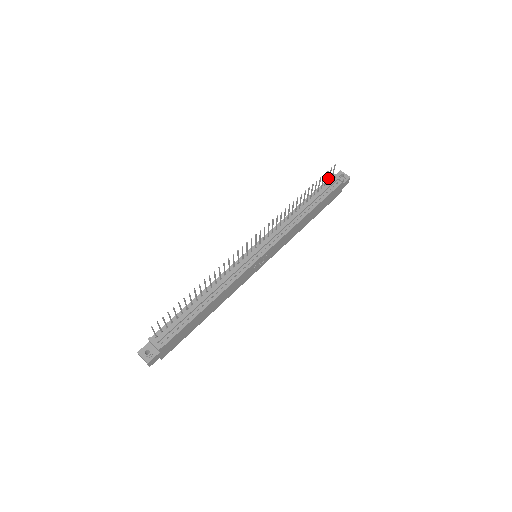
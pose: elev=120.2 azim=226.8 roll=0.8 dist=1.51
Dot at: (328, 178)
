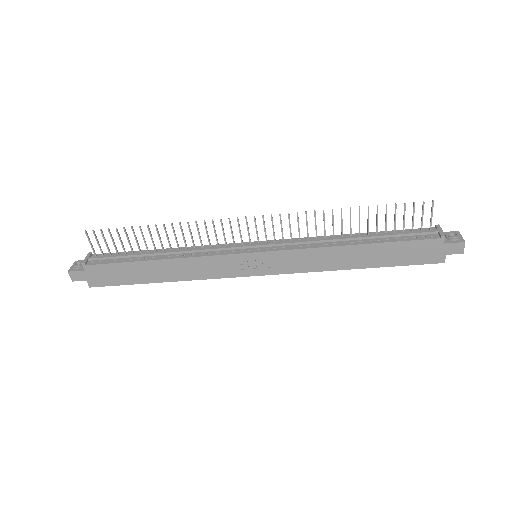
Dot at: occluded
